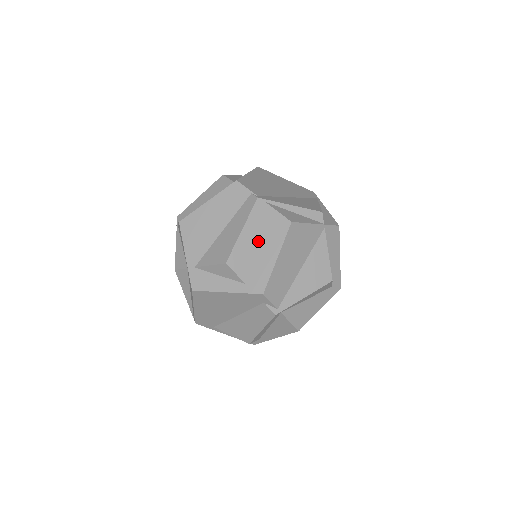
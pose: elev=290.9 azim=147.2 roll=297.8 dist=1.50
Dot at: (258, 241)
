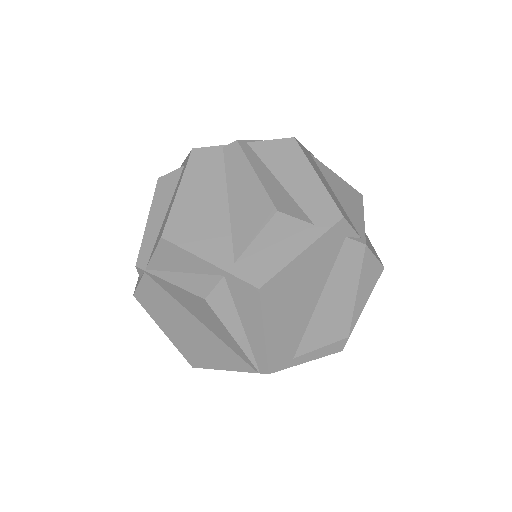
Dot at: (280, 178)
